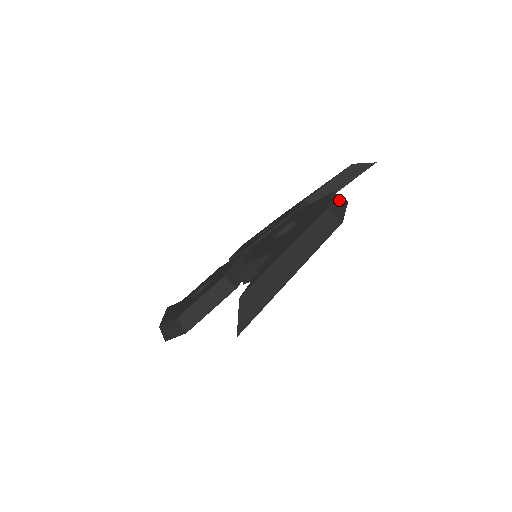
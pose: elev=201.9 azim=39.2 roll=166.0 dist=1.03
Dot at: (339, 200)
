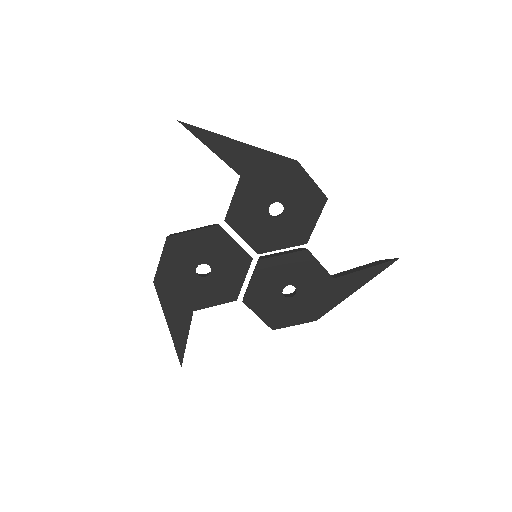
Dot at: occluded
